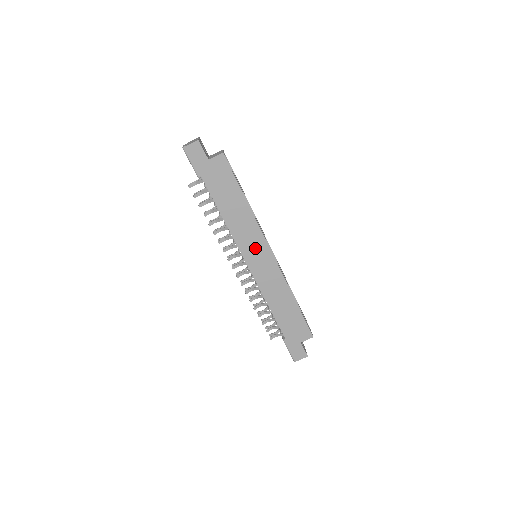
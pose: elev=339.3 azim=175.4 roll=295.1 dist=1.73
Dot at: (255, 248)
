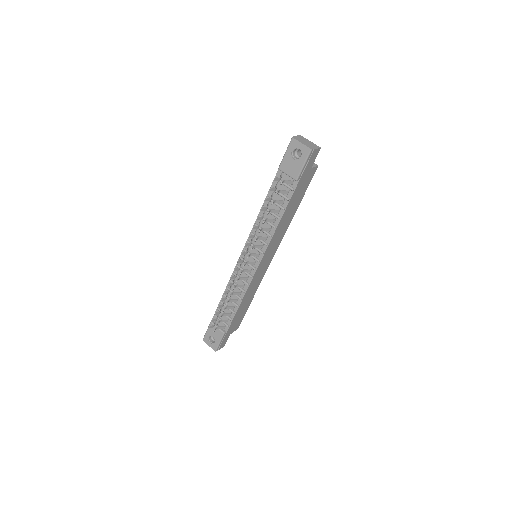
Dot at: (271, 252)
